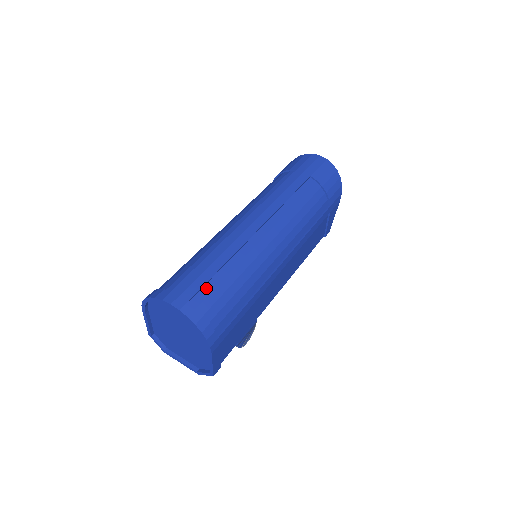
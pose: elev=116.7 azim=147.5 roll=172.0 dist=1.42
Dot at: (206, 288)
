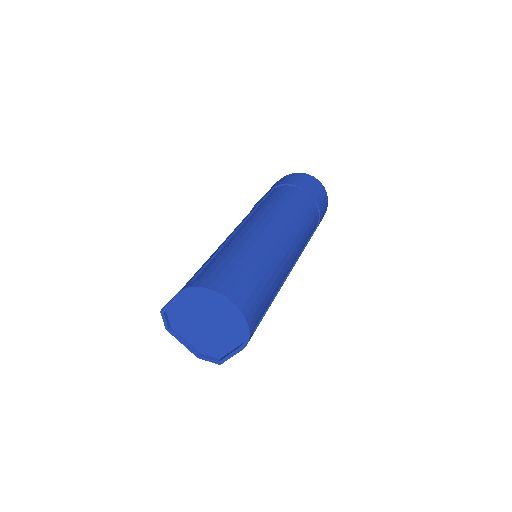
Dot at: (255, 292)
